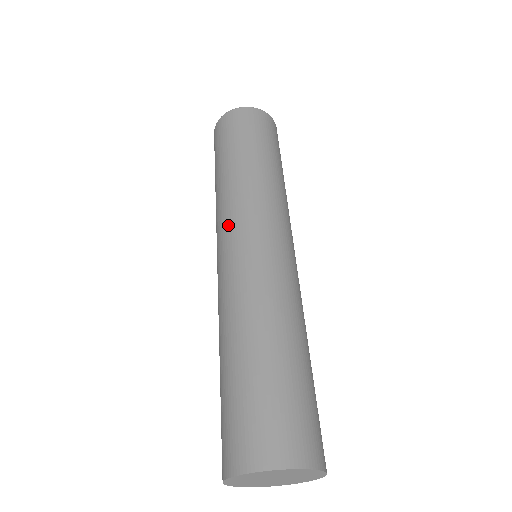
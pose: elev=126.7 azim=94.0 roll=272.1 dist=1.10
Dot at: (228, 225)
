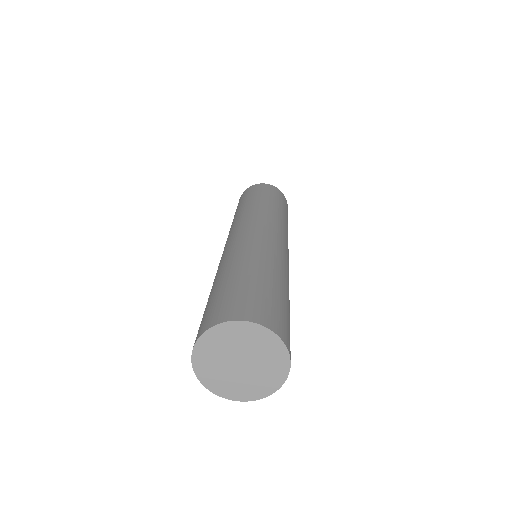
Dot at: (235, 227)
